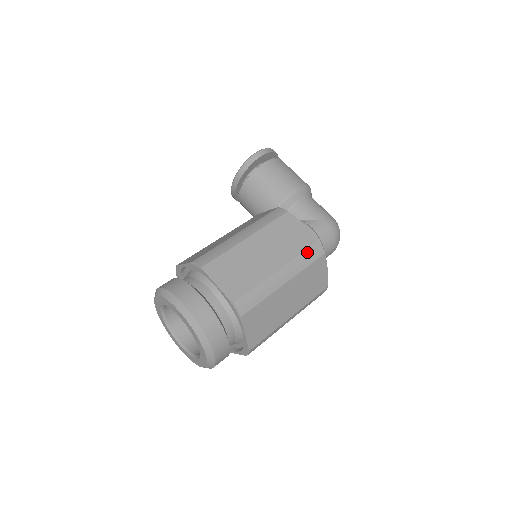
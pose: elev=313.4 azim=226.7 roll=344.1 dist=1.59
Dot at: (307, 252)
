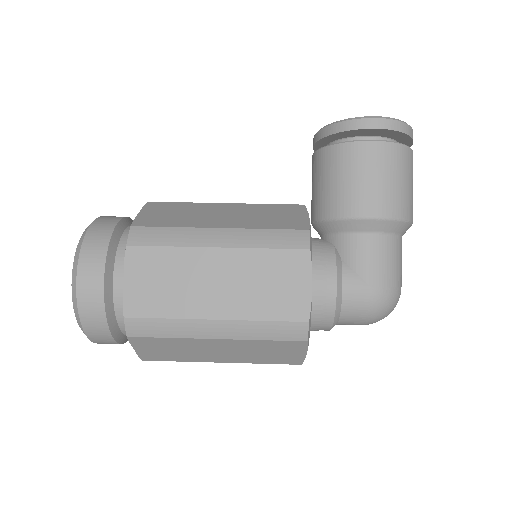
Dot at: (278, 325)
